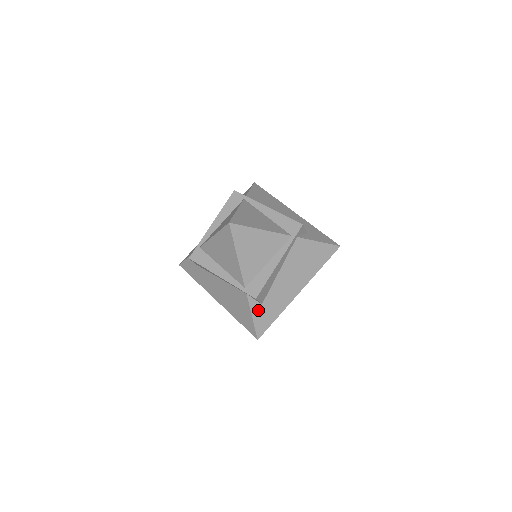
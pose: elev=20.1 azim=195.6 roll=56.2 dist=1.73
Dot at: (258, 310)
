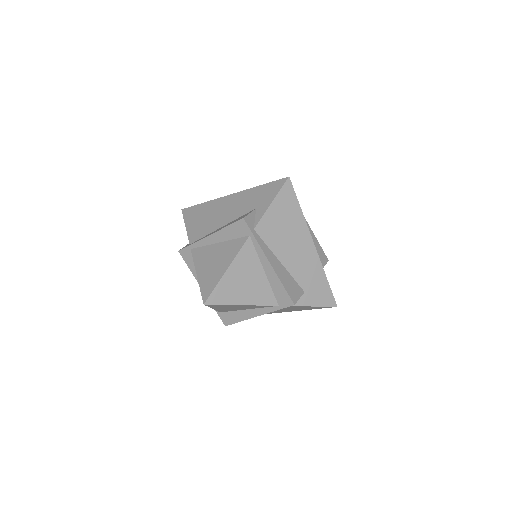
Dot at: occluded
